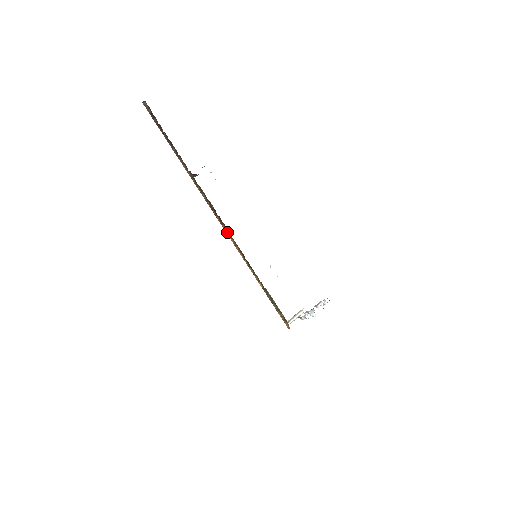
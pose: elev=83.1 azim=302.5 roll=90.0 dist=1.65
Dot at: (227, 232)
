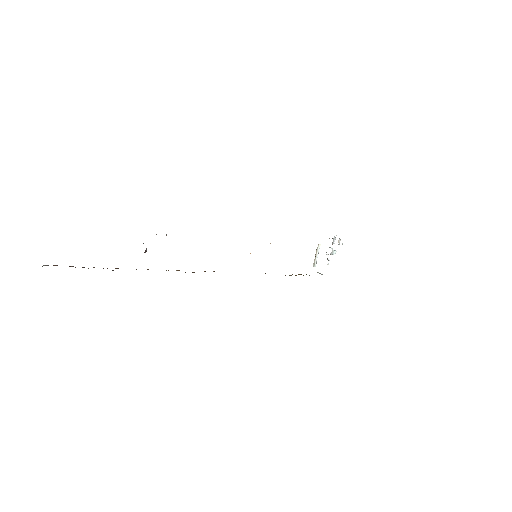
Dot at: occluded
